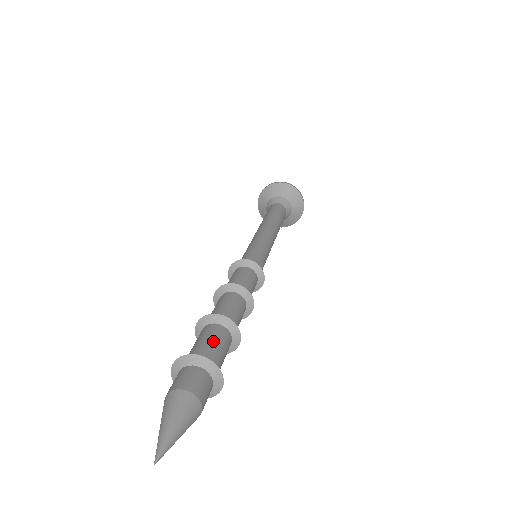
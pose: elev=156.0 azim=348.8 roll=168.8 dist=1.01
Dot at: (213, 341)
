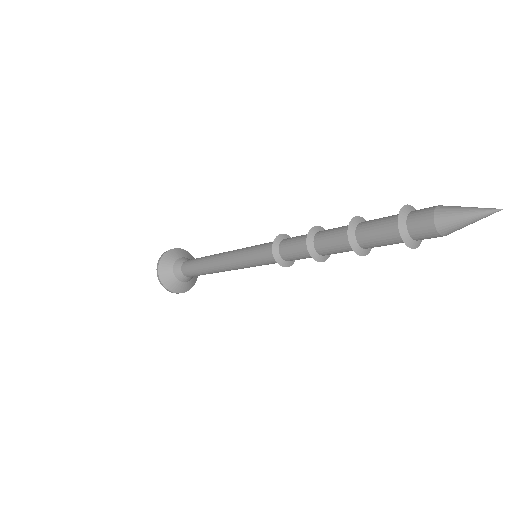
Dot at: occluded
